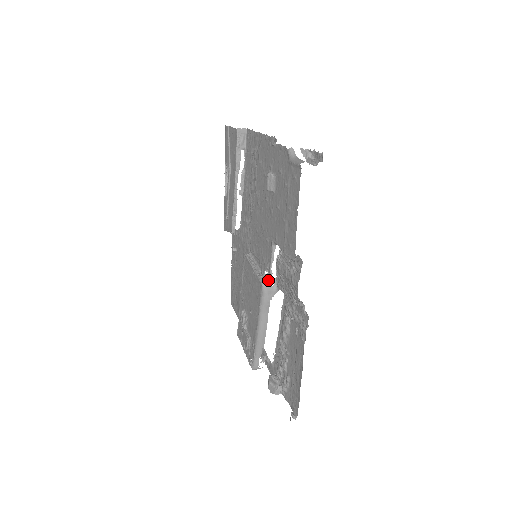
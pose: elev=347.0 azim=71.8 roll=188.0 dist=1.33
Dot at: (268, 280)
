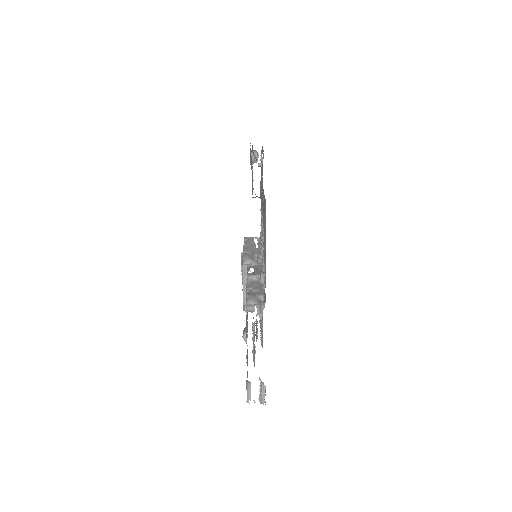
Dot at: occluded
